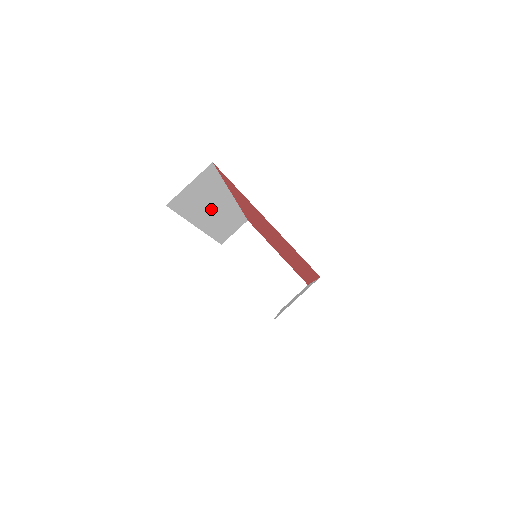
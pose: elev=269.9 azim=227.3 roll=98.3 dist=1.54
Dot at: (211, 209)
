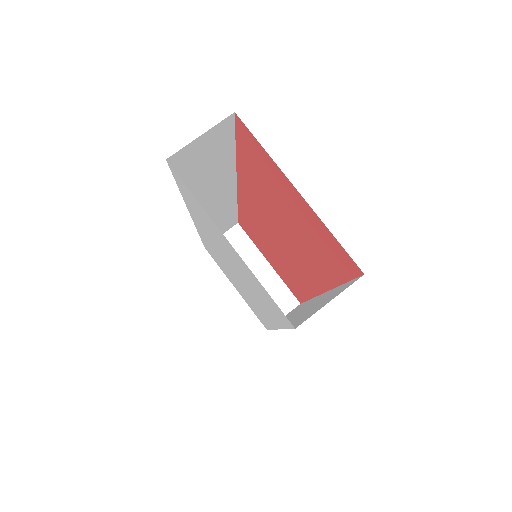
Dot at: (210, 190)
